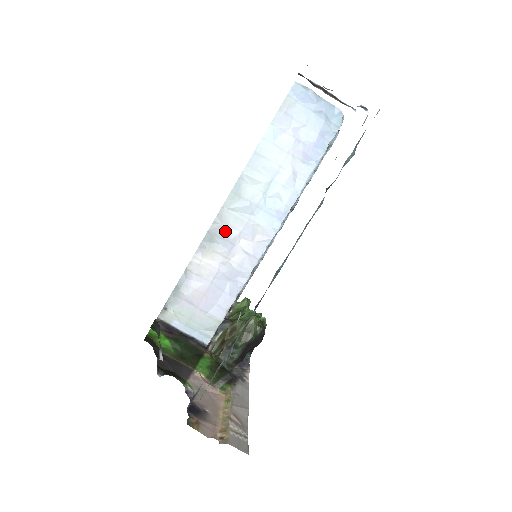
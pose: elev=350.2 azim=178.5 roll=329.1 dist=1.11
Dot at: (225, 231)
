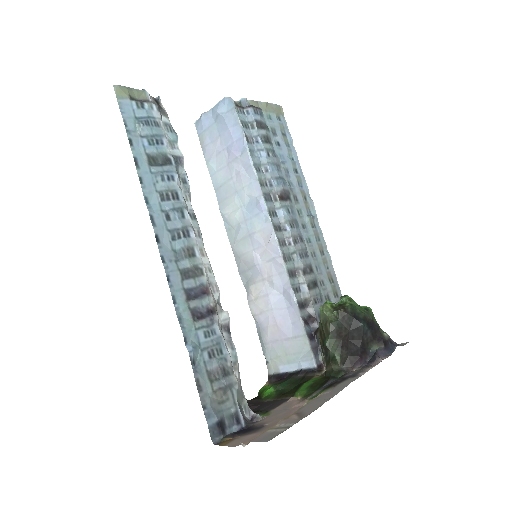
Dot at: (246, 261)
